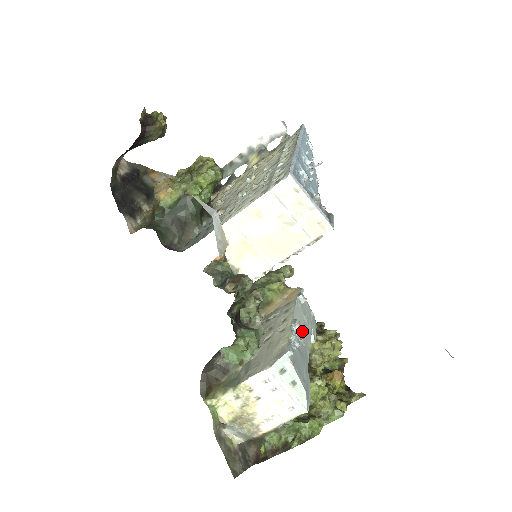
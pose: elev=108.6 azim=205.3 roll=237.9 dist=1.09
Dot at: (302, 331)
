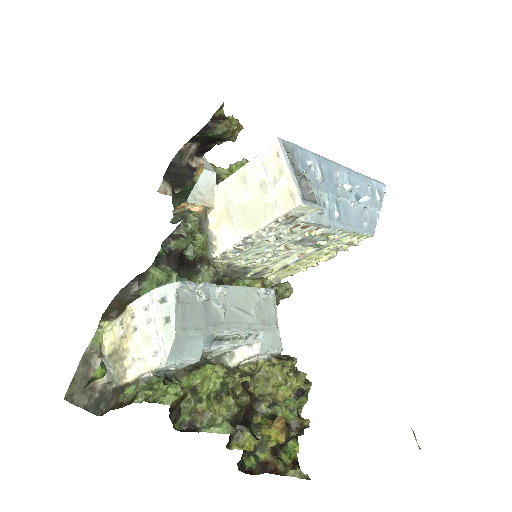
Dot at: (233, 309)
